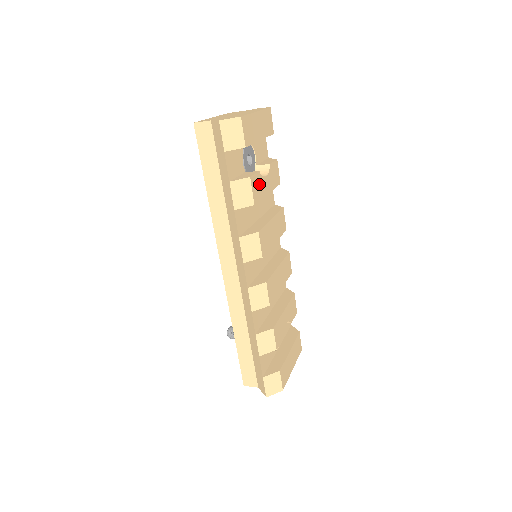
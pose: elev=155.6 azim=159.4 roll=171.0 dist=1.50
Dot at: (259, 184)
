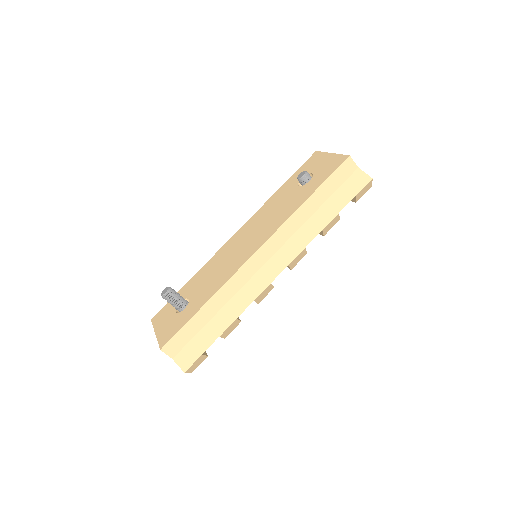
Dot at: occluded
